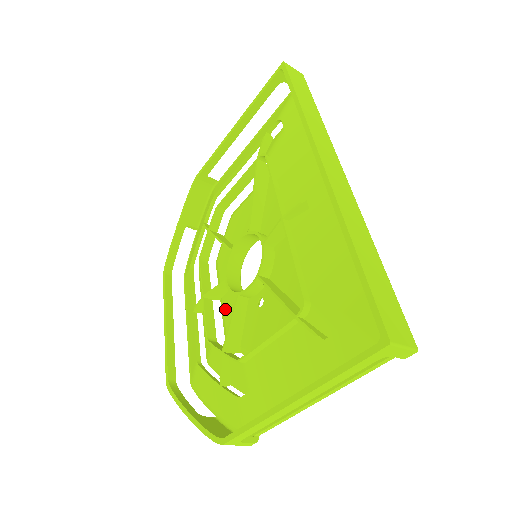
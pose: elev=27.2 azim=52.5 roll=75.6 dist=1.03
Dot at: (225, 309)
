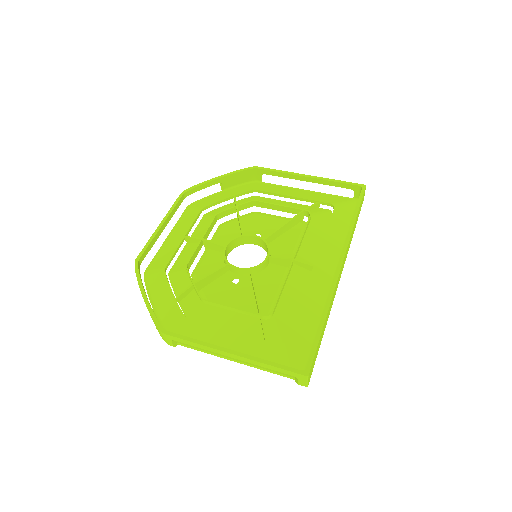
Dot at: (207, 258)
